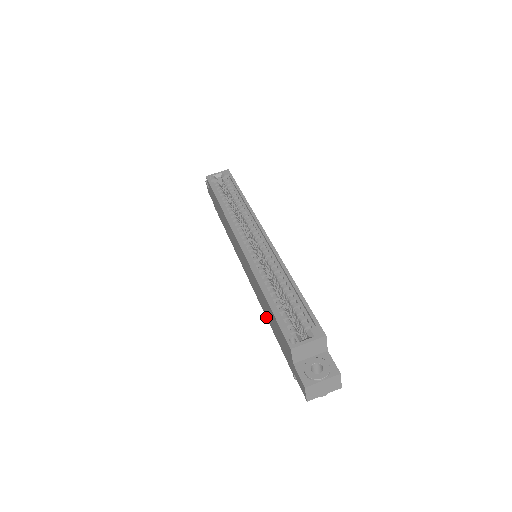
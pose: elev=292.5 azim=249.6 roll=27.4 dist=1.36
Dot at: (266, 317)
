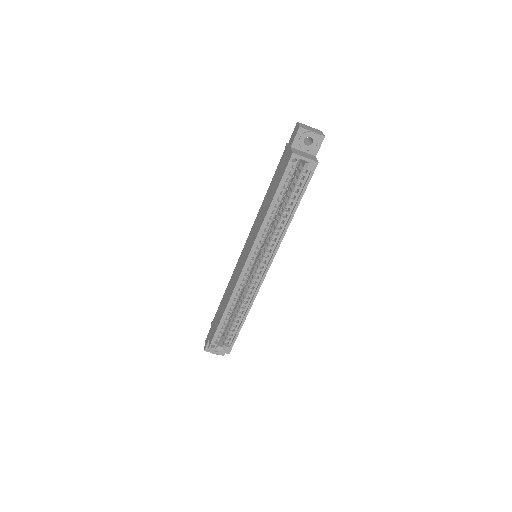
Dot at: (227, 286)
